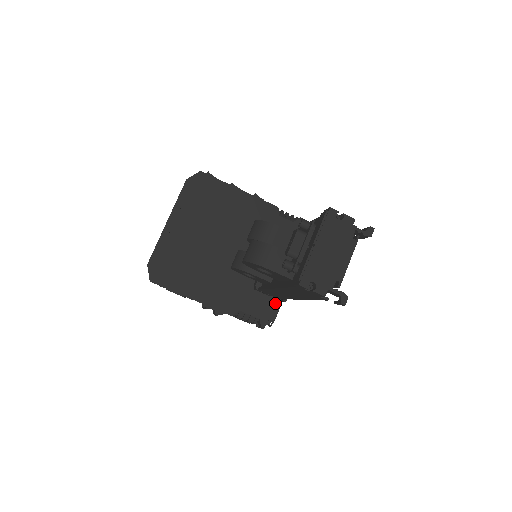
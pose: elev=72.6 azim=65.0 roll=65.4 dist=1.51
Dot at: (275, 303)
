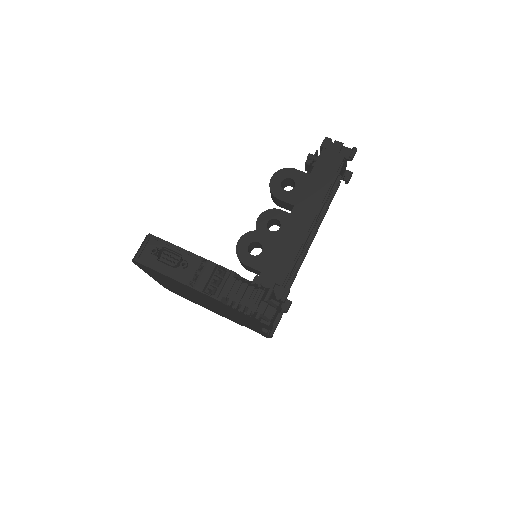
Dot at: occluded
